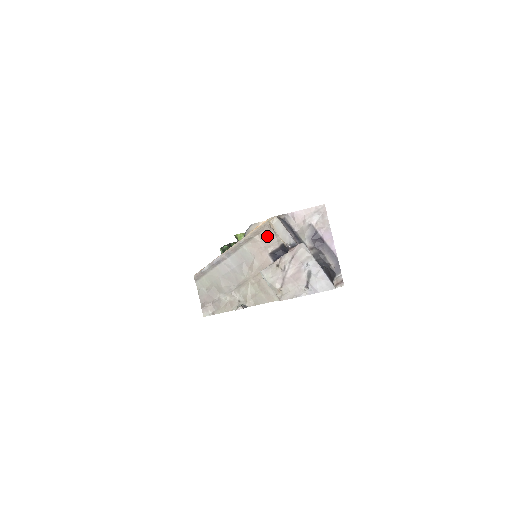
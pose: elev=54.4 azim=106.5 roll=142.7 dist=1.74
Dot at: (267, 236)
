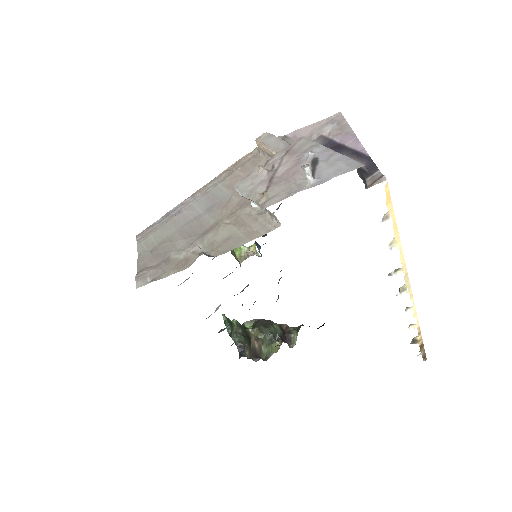
Dot at: (254, 164)
